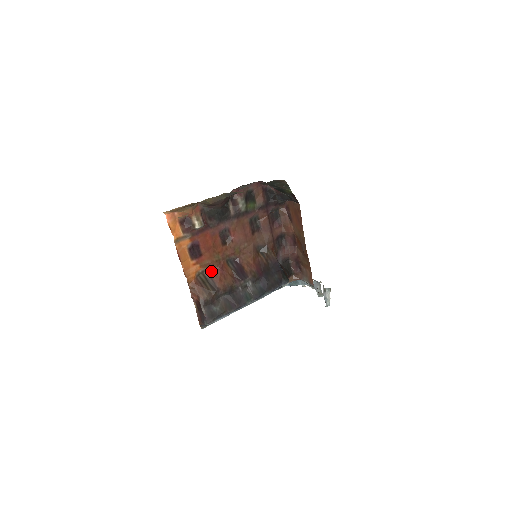
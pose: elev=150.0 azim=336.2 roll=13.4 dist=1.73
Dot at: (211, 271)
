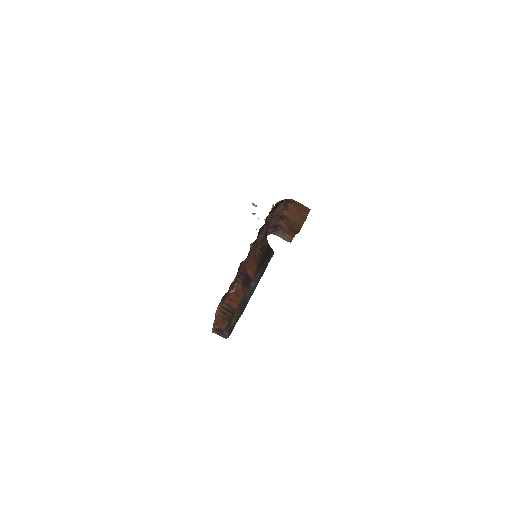
Dot at: (227, 299)
